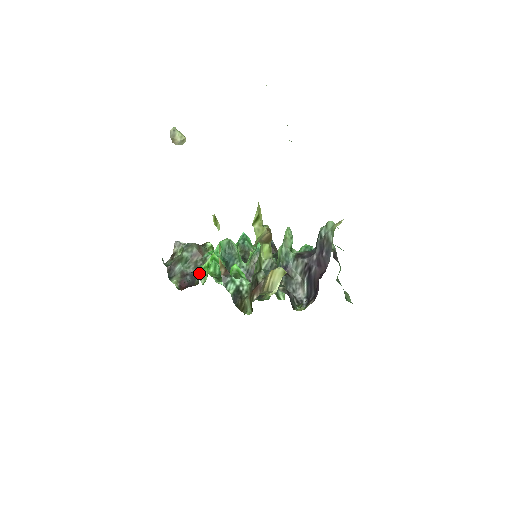
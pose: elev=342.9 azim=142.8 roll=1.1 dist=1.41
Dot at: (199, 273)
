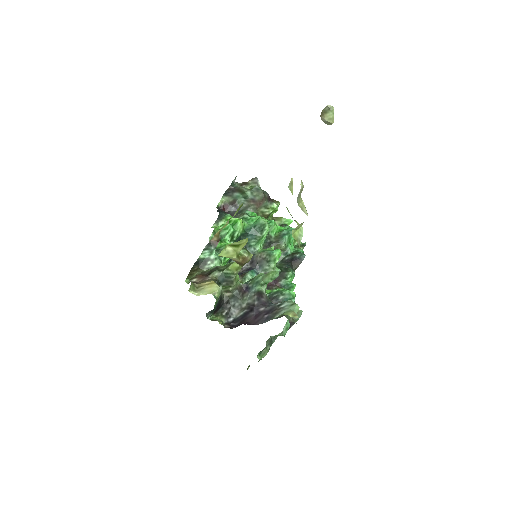
Dot at: (220, 218)
